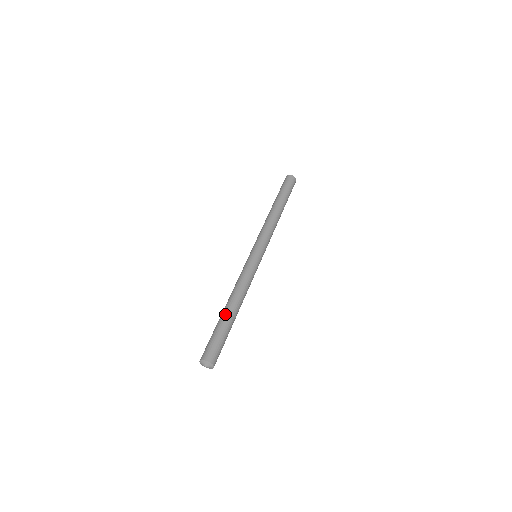
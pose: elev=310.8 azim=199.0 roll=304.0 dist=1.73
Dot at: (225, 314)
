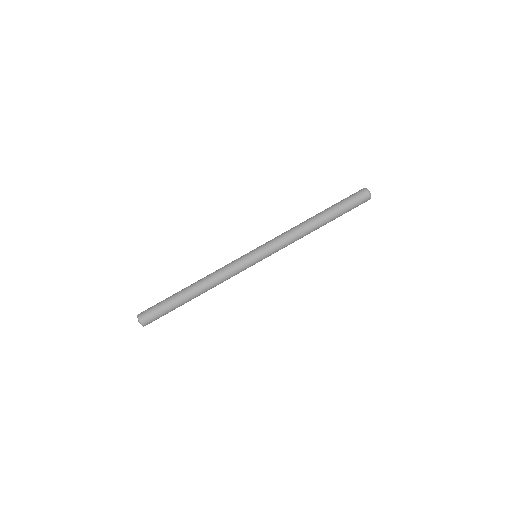
Dot at: (186, 299)
